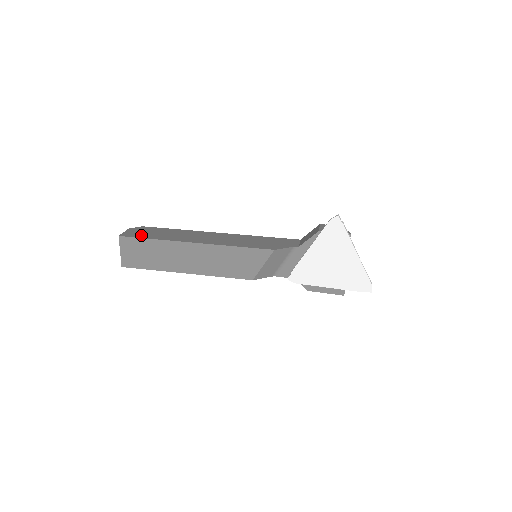
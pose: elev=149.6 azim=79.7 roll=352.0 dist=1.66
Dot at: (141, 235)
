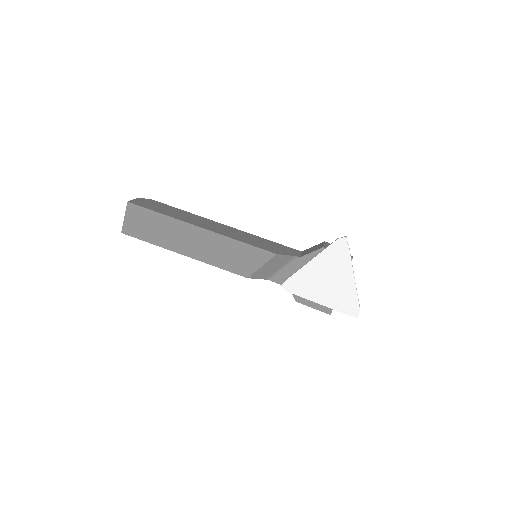
Dot at: (150, 207)
